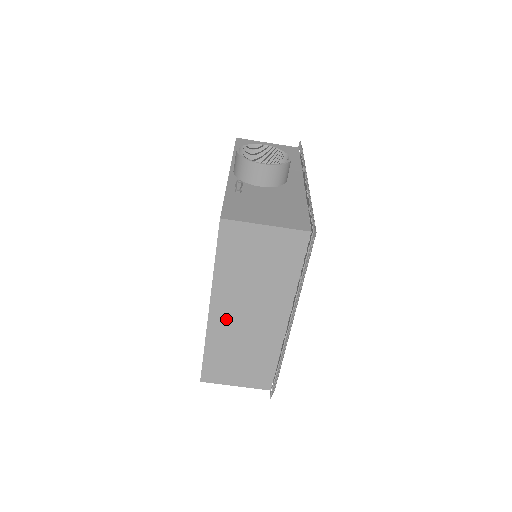
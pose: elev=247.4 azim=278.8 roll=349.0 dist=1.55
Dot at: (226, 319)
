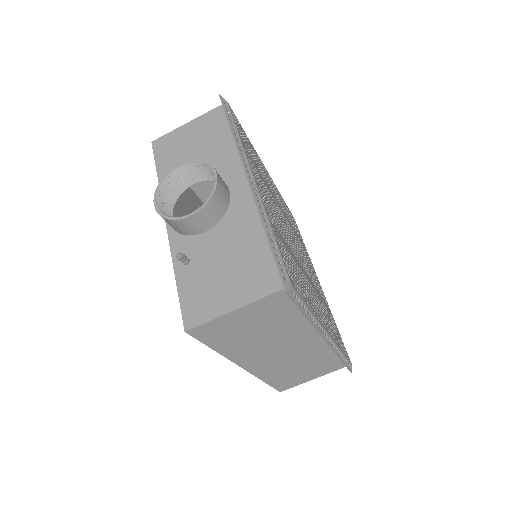
Dot at: (263, 363)
